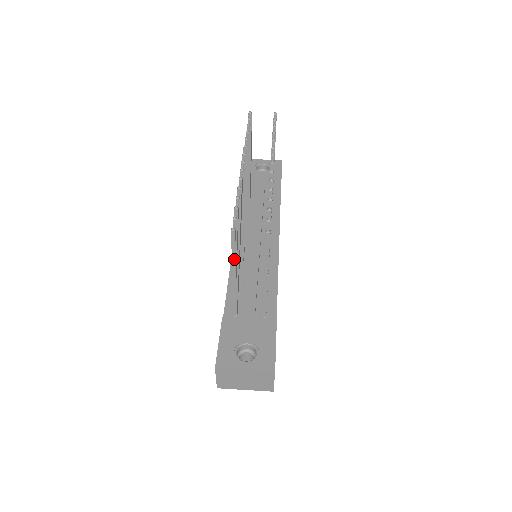
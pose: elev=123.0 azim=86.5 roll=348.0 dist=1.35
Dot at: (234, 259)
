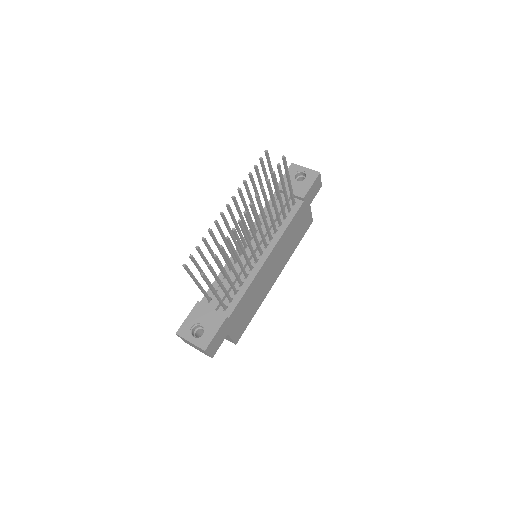
Dot at: (192, 278)
